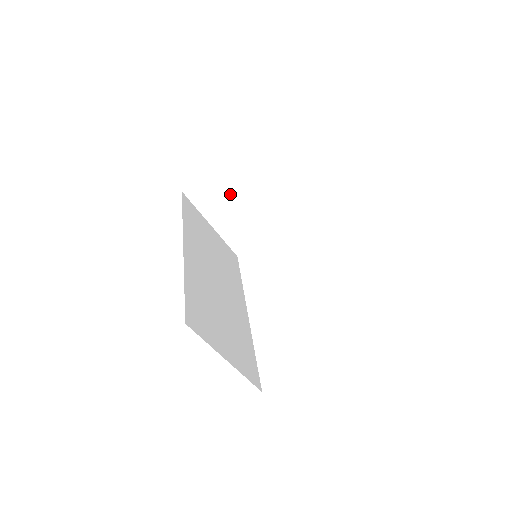
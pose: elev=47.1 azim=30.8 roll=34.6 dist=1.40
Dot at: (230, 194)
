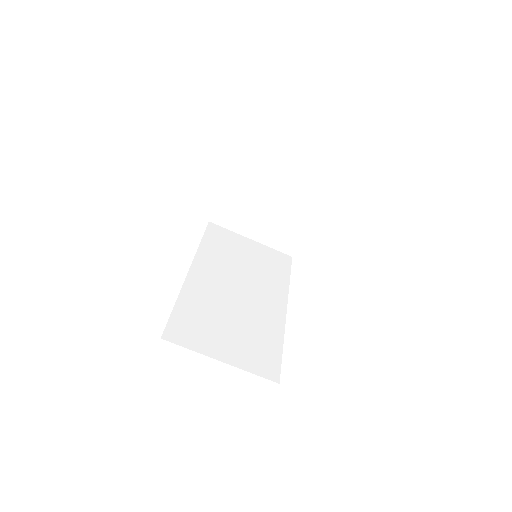
Dot at: (248, 206)
